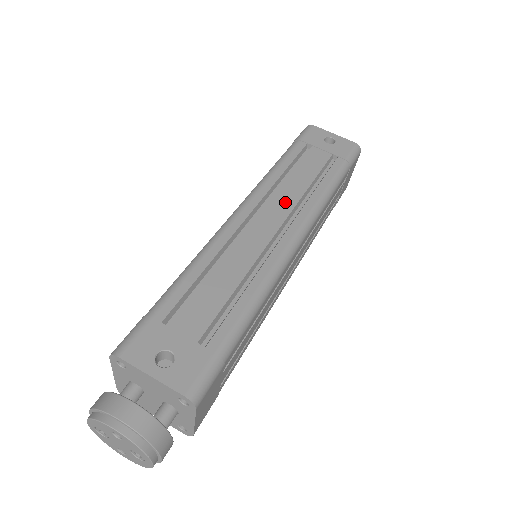
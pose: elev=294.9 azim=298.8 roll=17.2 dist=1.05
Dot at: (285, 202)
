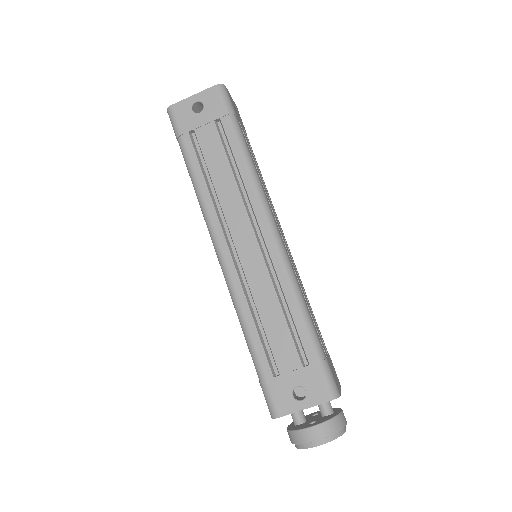
Dot at: (236, 210)
